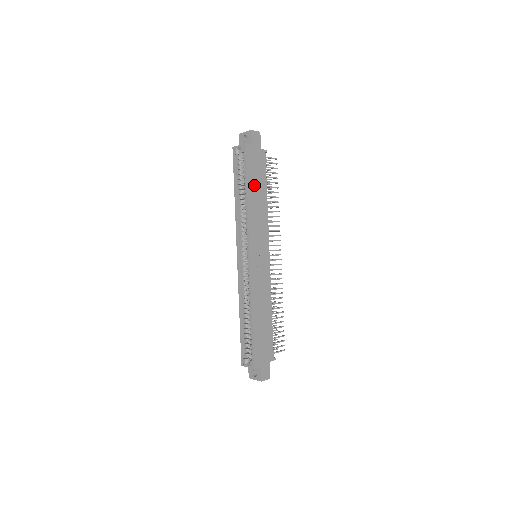
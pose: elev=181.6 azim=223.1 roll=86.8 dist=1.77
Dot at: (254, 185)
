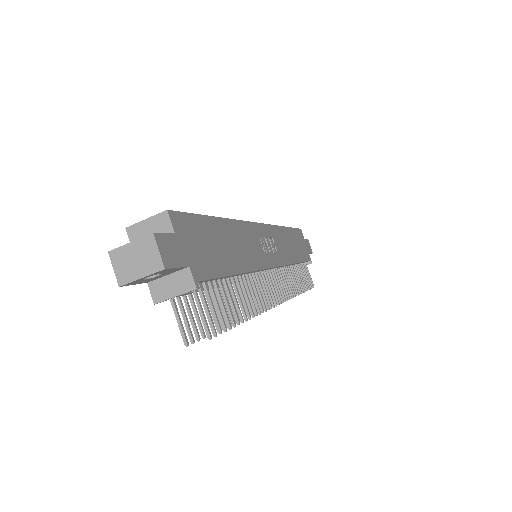
Dot at: (293, 240)
